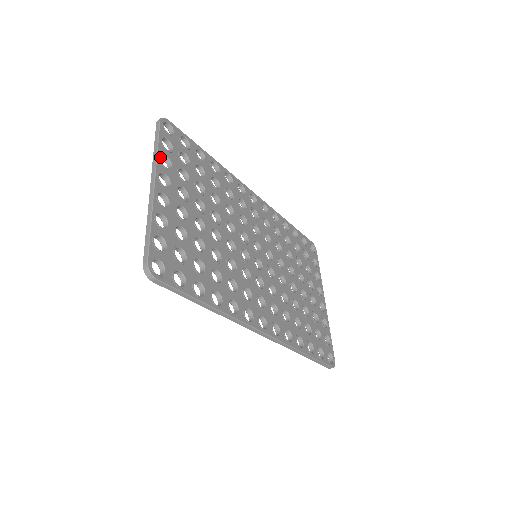
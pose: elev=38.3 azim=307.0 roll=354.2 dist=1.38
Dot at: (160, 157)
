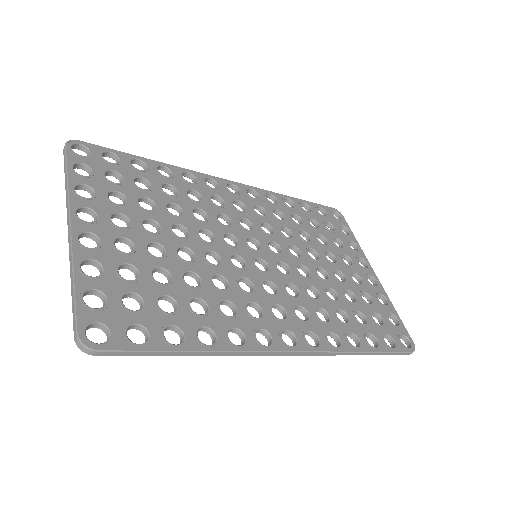
Dot at: (73, 189)
